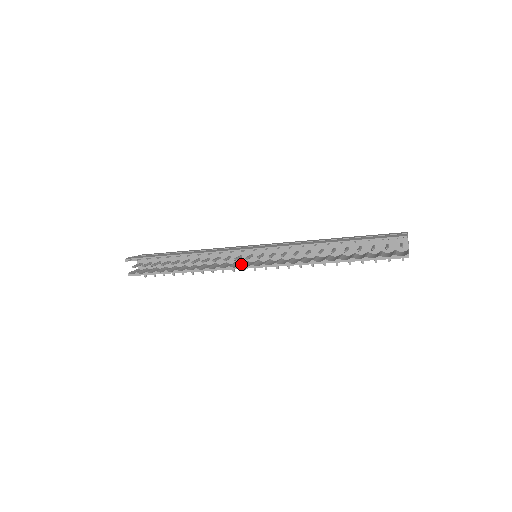
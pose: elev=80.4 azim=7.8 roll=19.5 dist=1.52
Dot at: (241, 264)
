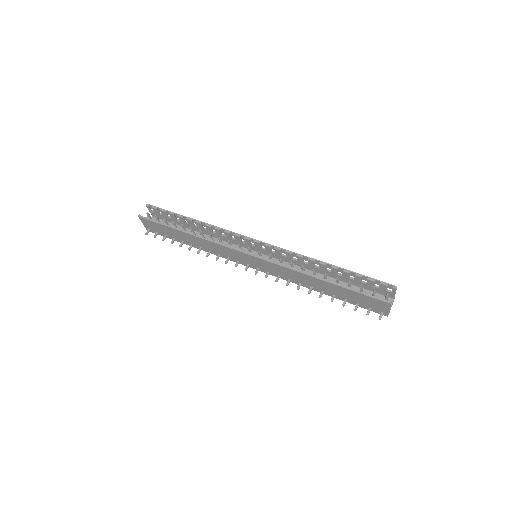
Dot at: (242, 250)
